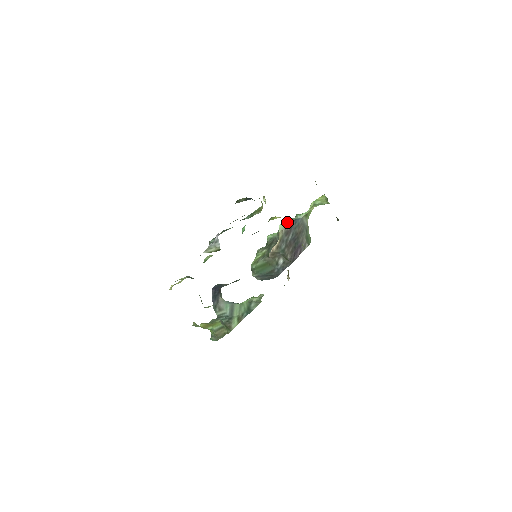
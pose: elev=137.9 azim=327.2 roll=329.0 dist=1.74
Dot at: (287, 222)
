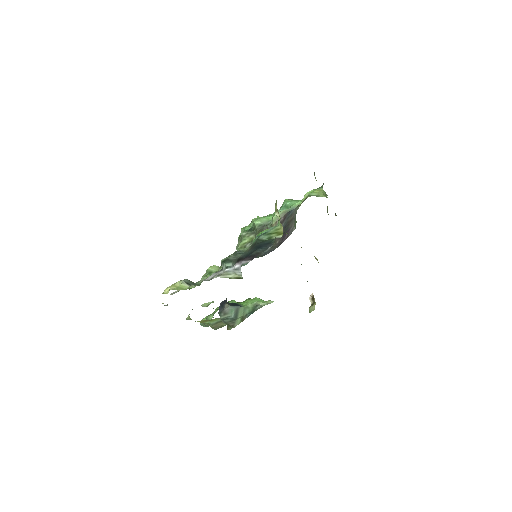
Dot at: (281, 214)
